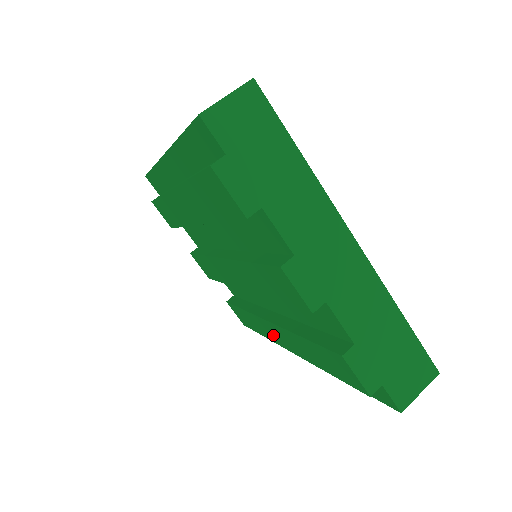
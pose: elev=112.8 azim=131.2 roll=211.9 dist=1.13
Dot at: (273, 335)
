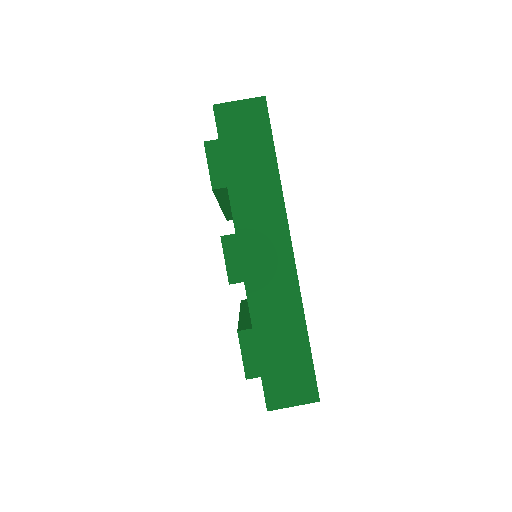
Dot at: occluded
